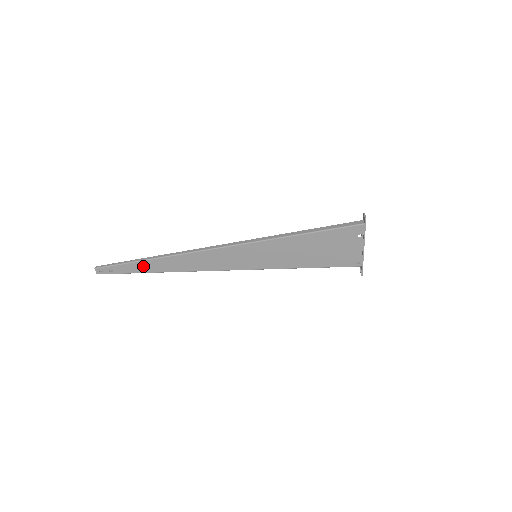
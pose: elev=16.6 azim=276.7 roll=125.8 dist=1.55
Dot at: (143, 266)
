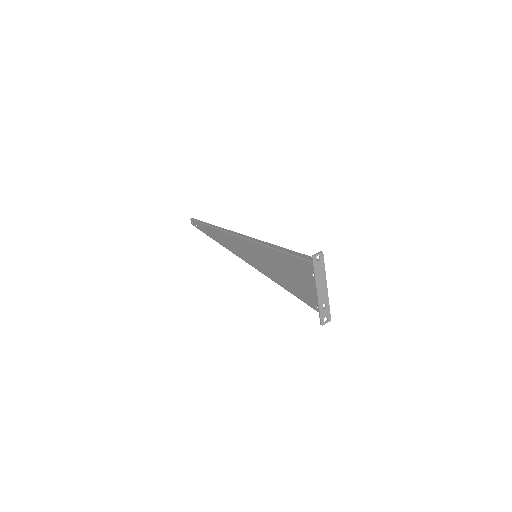
Dot at: (207, 230)
